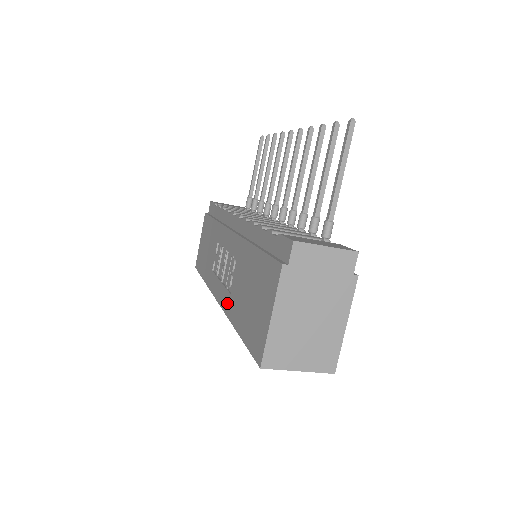
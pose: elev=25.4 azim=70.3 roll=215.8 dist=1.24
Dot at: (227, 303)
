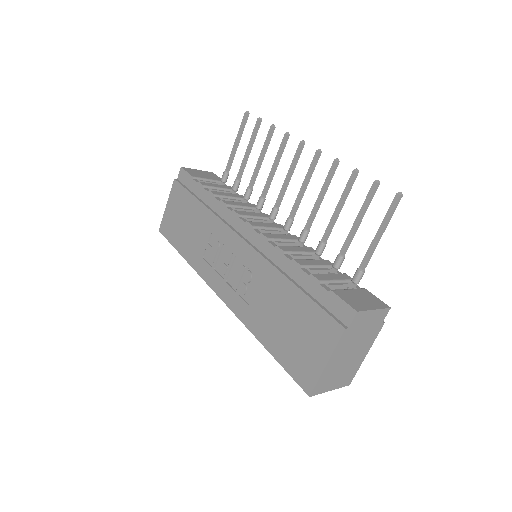
Dot at: (241, 310)
